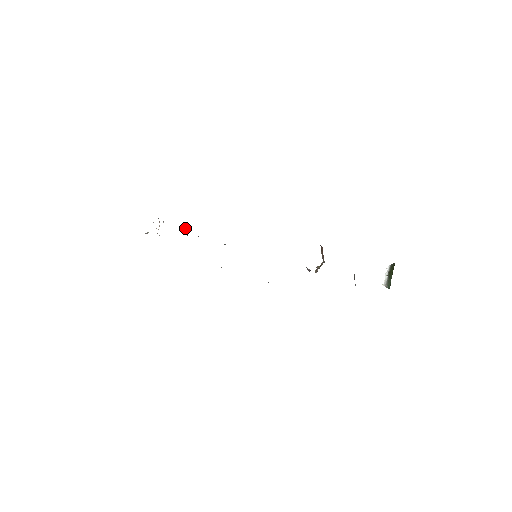
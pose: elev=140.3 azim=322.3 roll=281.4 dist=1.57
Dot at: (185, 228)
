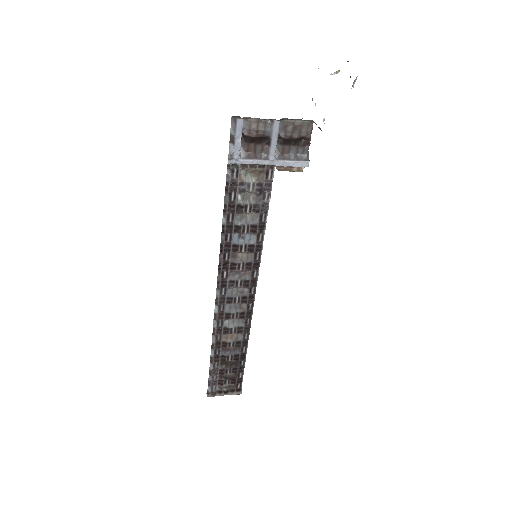
Dot at: occluded
